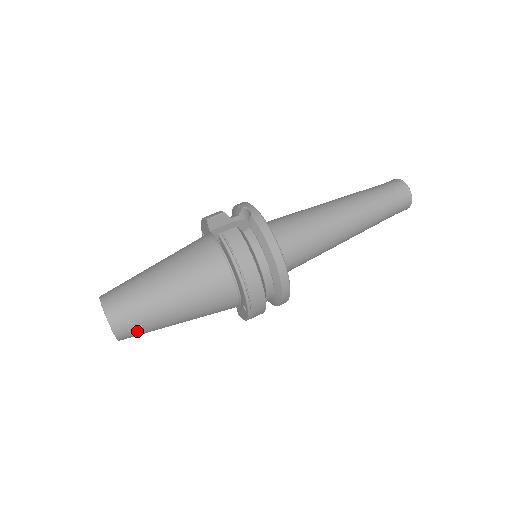
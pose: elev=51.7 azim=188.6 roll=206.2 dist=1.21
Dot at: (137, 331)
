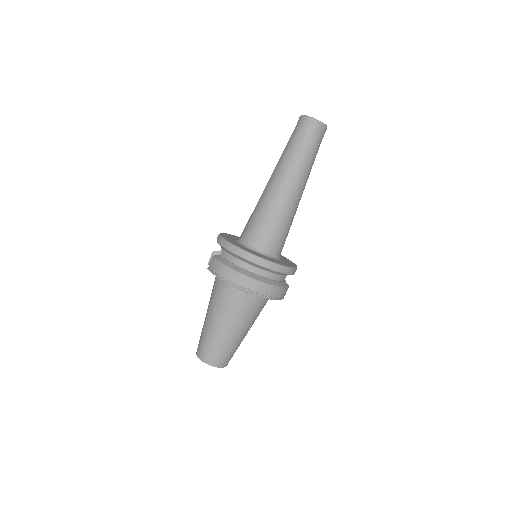
Dot at: (222, 356)
